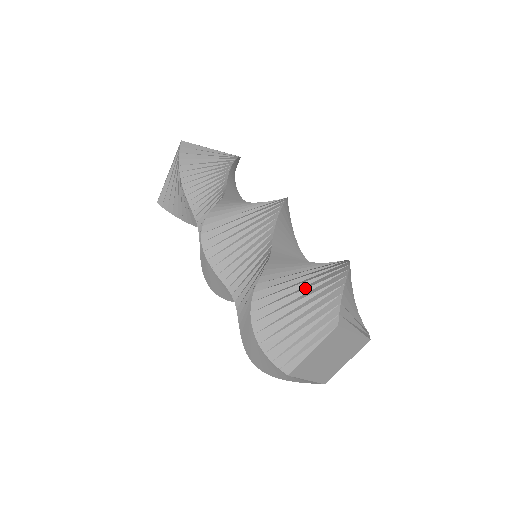
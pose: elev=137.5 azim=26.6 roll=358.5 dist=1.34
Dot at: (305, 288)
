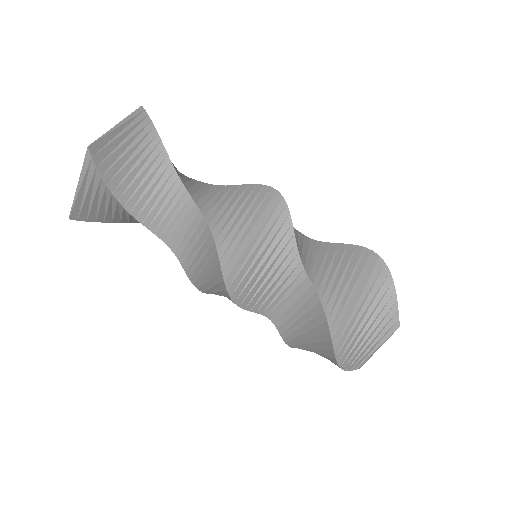
Dot at: (366, 310)
